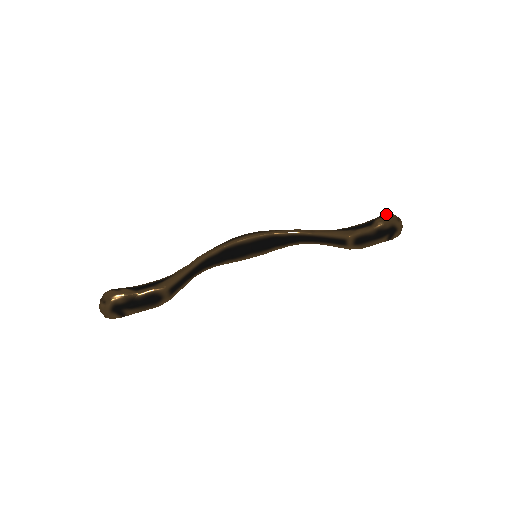
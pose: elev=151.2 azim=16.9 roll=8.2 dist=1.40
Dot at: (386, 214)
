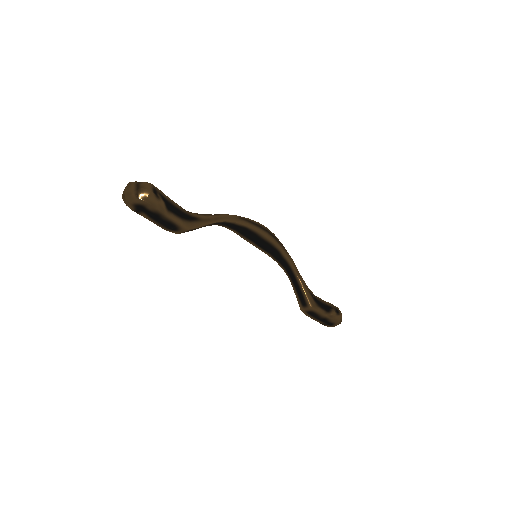
Dot at: (340, 313)
